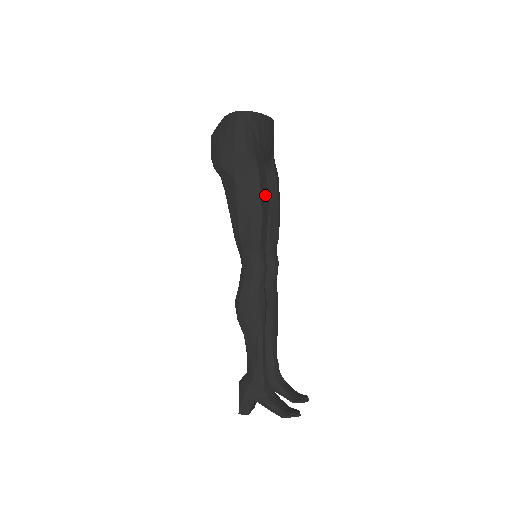
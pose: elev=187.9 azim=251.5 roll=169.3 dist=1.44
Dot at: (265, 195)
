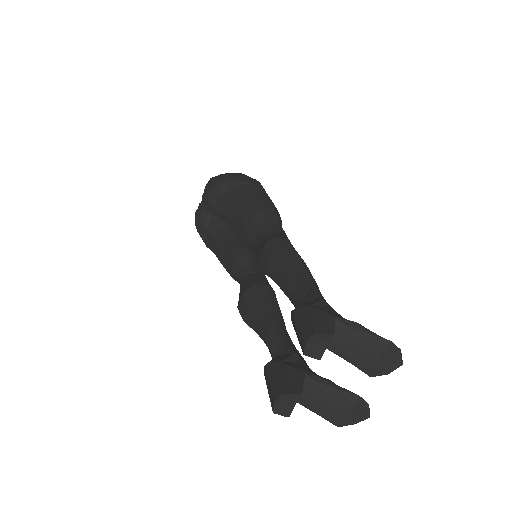
Dot at: occluded
